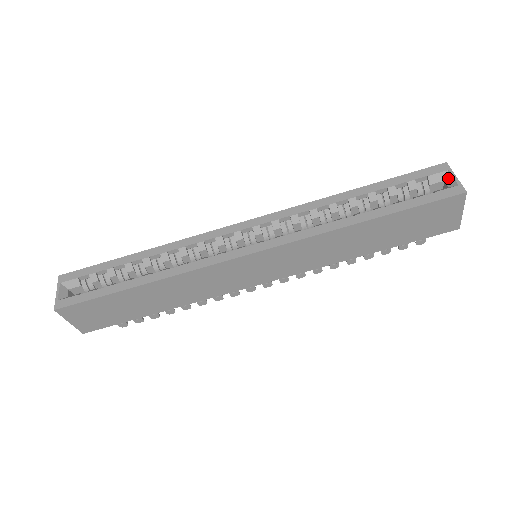
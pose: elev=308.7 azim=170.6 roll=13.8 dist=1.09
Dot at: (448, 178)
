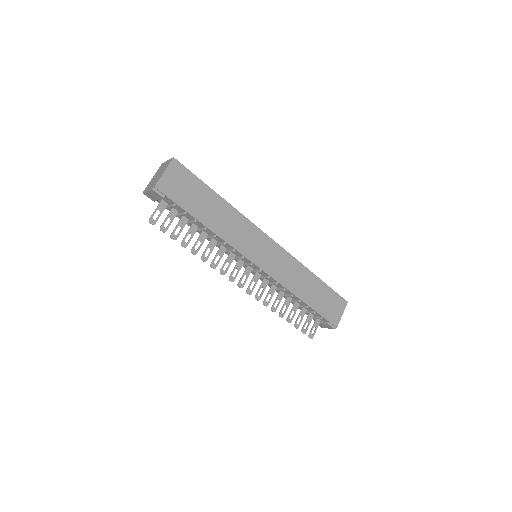
Dot at: occluded
